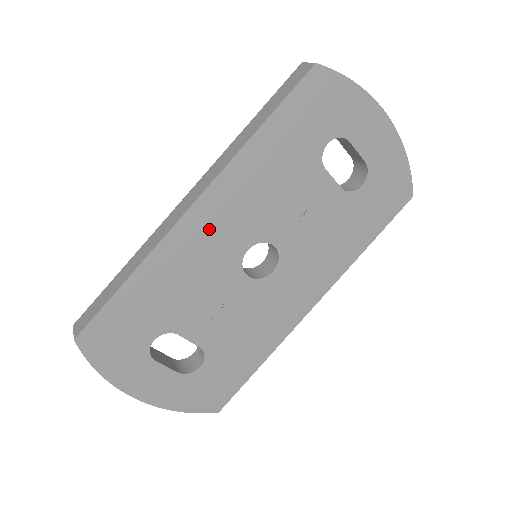
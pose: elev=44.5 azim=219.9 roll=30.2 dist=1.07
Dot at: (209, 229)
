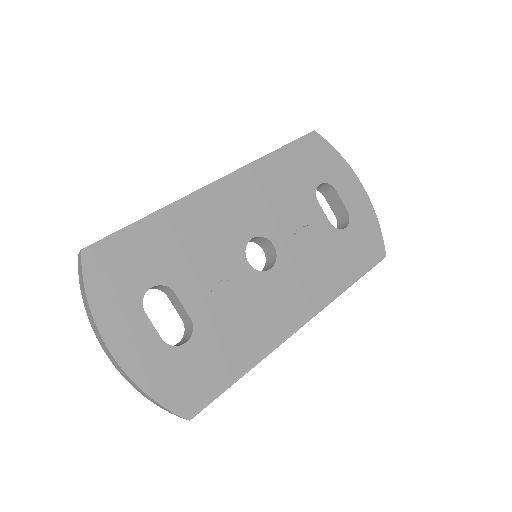
Dot at: (225, 205)
